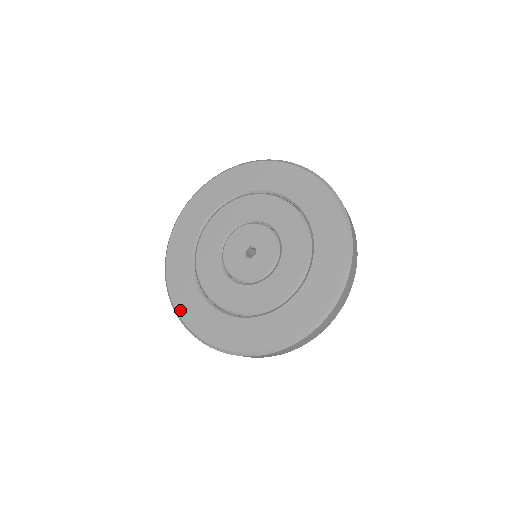
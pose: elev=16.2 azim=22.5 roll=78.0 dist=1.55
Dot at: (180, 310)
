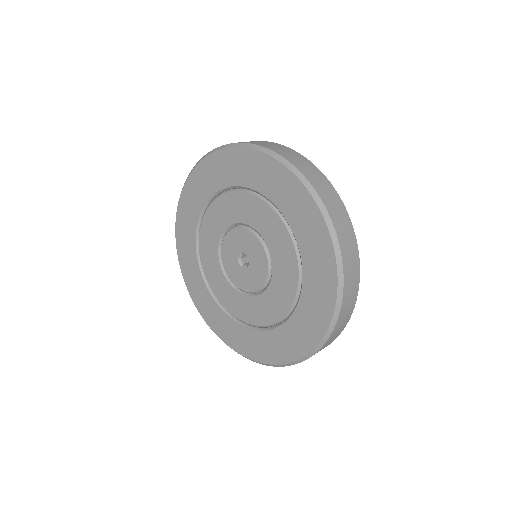
Dot at: (178, 235)
